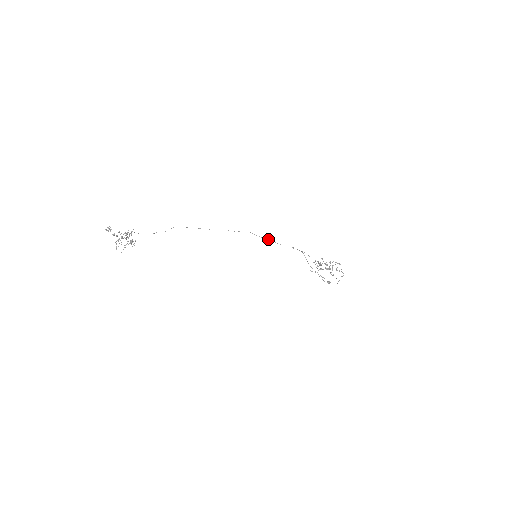
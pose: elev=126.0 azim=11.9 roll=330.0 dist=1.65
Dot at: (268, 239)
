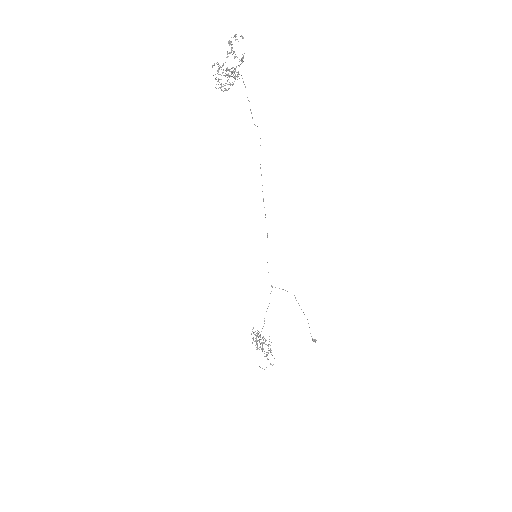
Dot at: occluded
